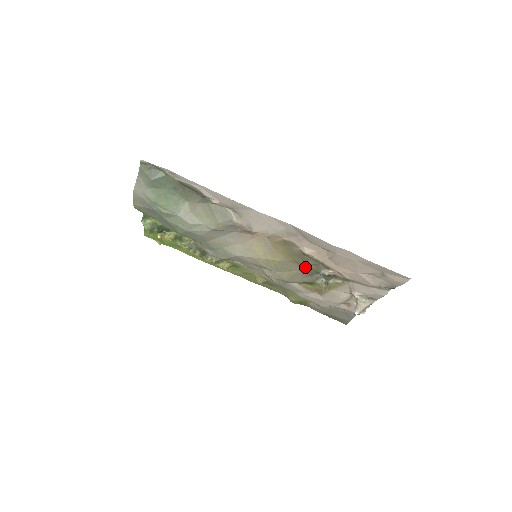
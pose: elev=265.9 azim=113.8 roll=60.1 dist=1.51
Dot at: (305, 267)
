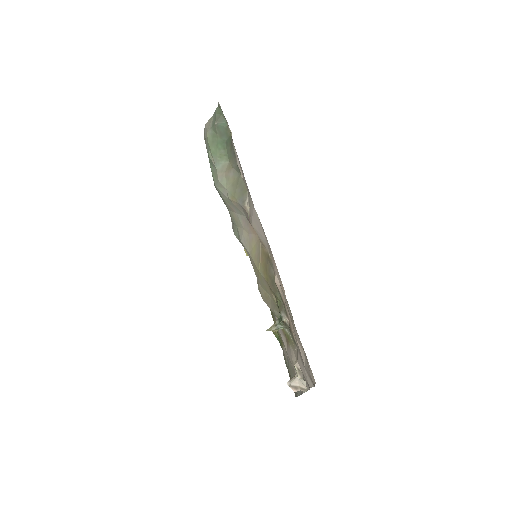
Dot at: (276, 298)
